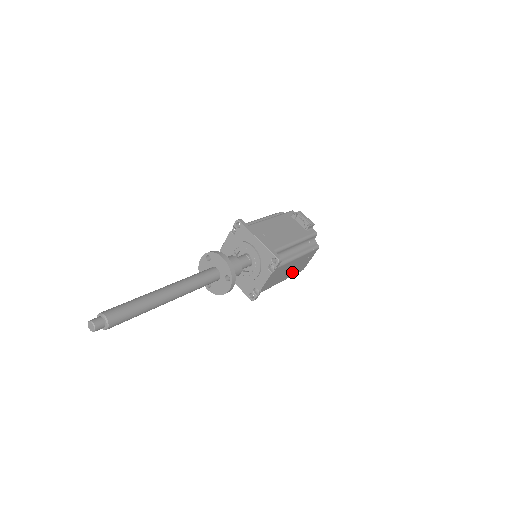
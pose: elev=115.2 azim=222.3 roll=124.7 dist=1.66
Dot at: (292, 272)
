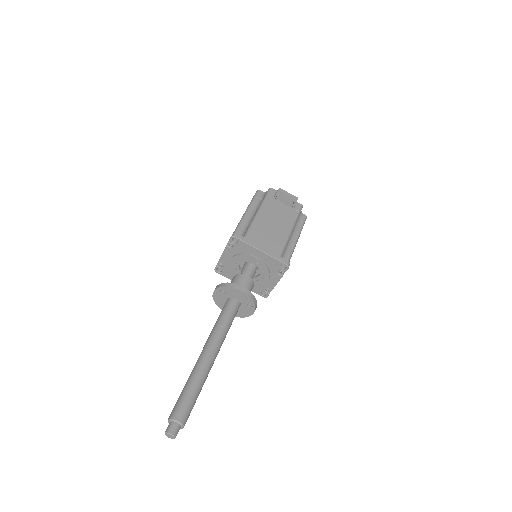
Dot at: occluded
